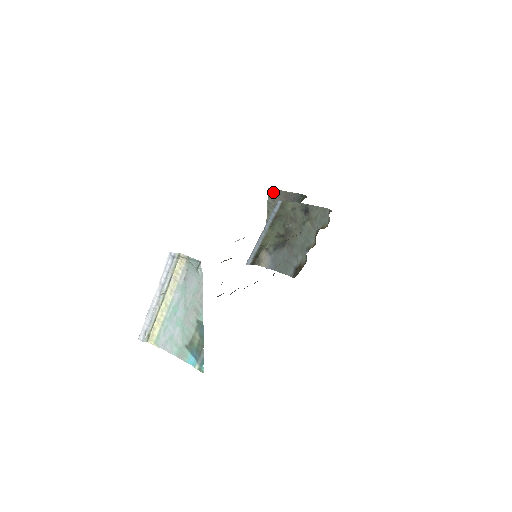
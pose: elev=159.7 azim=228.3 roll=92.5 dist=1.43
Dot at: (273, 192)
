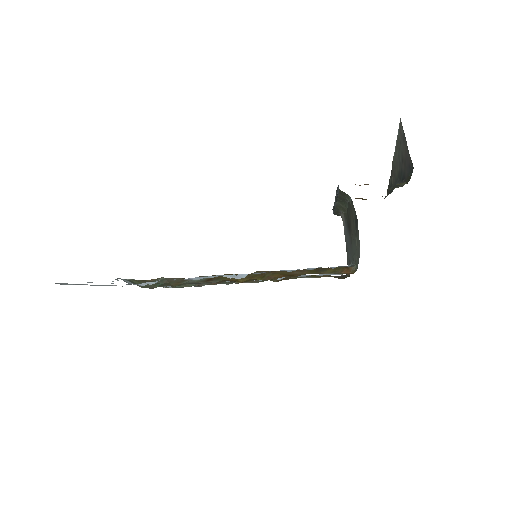
Dot at: (401, 130)
